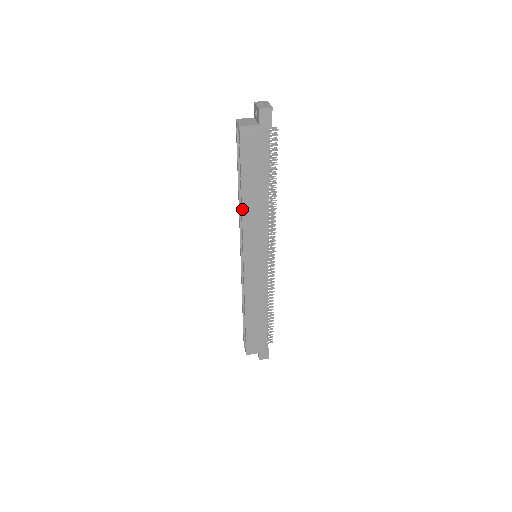
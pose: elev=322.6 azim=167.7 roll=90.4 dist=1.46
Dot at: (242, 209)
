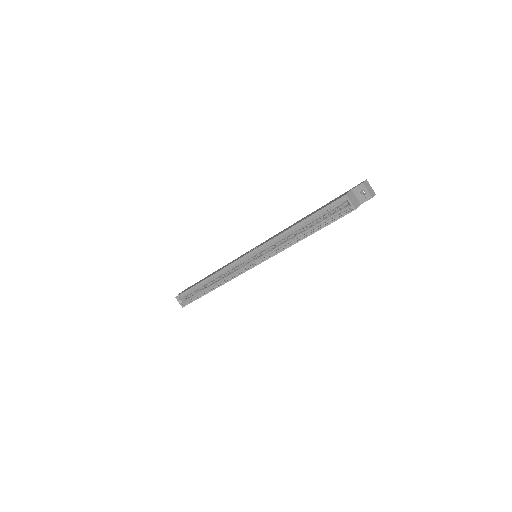
Dot at: occluded
